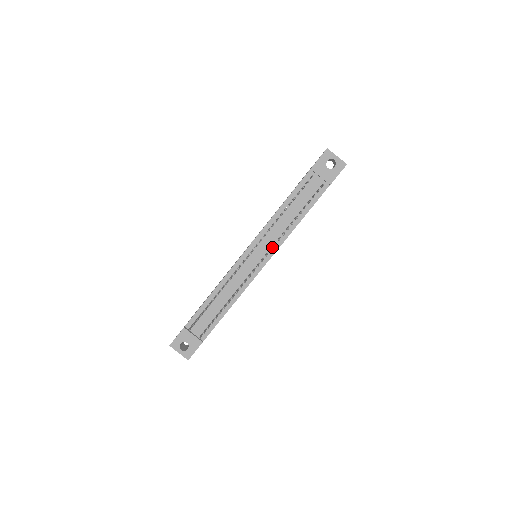
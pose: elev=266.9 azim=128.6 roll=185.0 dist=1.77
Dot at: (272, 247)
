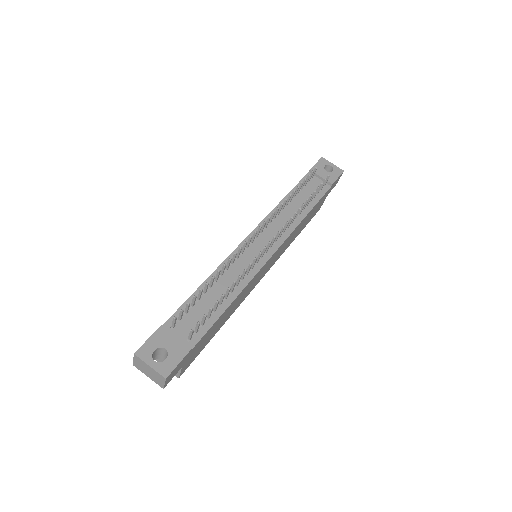
Dot at: (280, 235)
